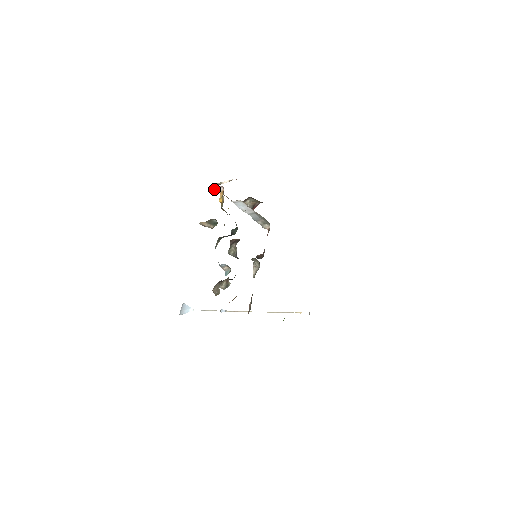
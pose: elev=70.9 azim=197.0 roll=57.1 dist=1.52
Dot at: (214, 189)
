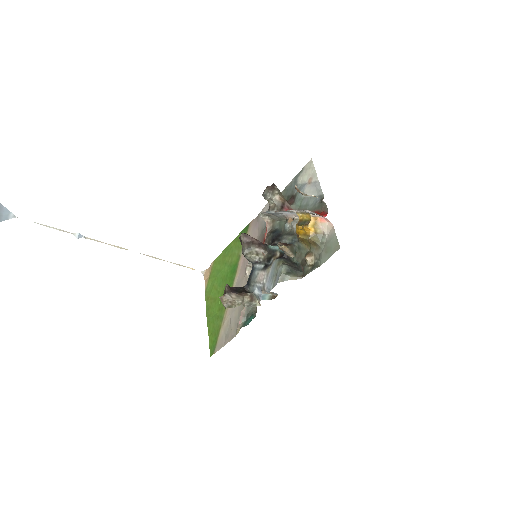
Dot at: (314, 214)
